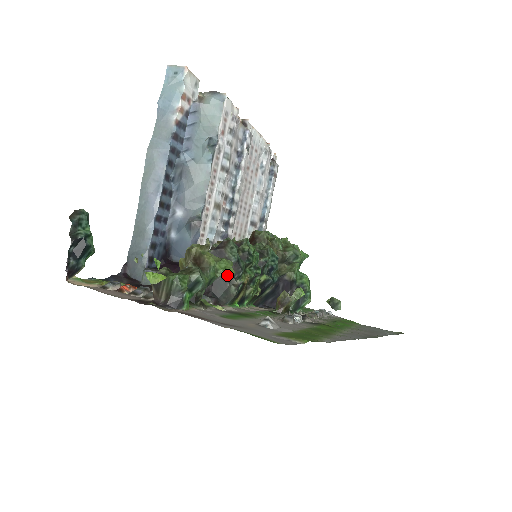
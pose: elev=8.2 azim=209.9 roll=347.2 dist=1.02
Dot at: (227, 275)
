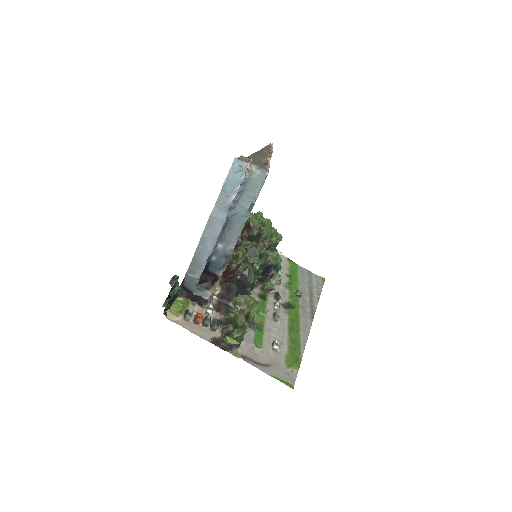
Dot at: (256, 313)
